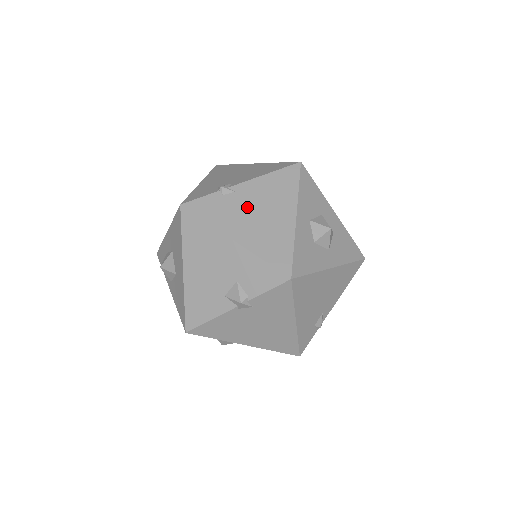
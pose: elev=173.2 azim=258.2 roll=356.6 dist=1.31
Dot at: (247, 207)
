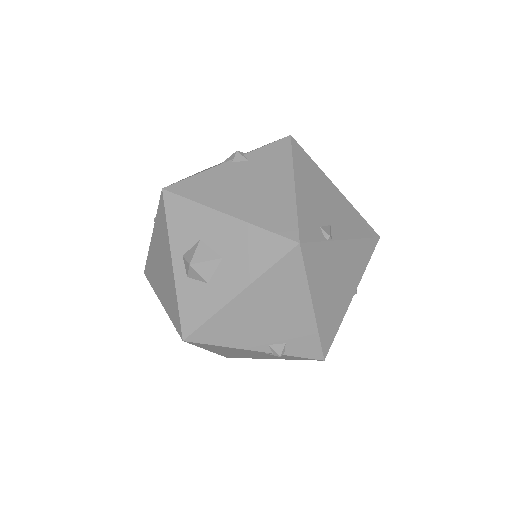
Dot at: occluded
